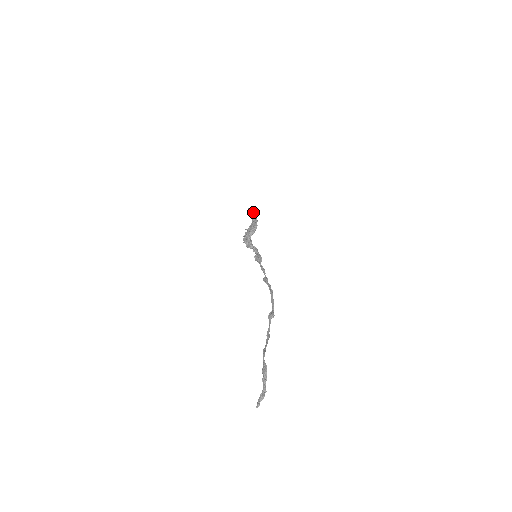
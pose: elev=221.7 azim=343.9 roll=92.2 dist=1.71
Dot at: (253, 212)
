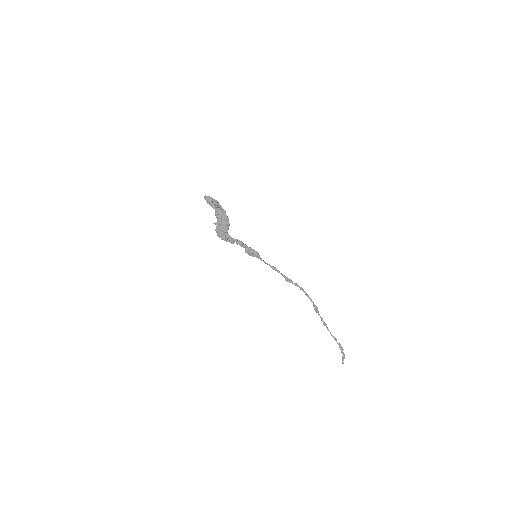
Dot at: (217, 203)
